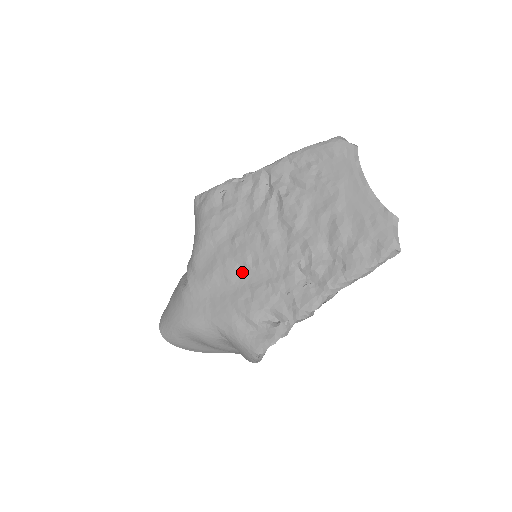
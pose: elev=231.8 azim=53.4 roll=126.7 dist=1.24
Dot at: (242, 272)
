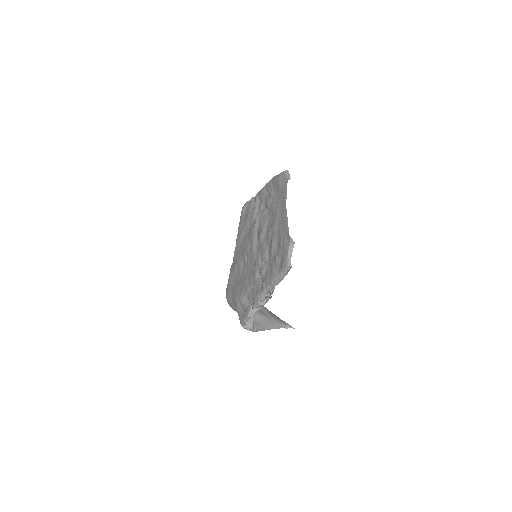
Dot at: (243, 267)
